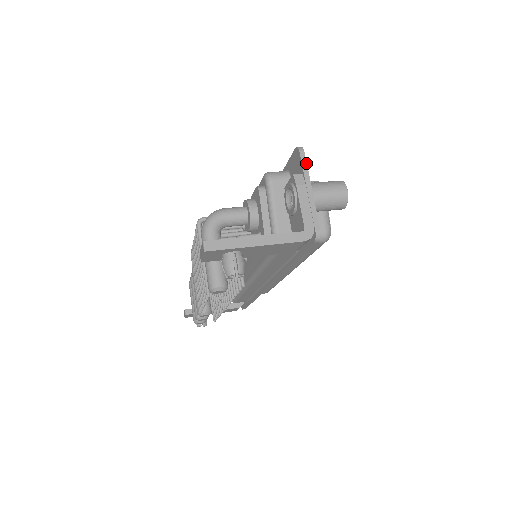
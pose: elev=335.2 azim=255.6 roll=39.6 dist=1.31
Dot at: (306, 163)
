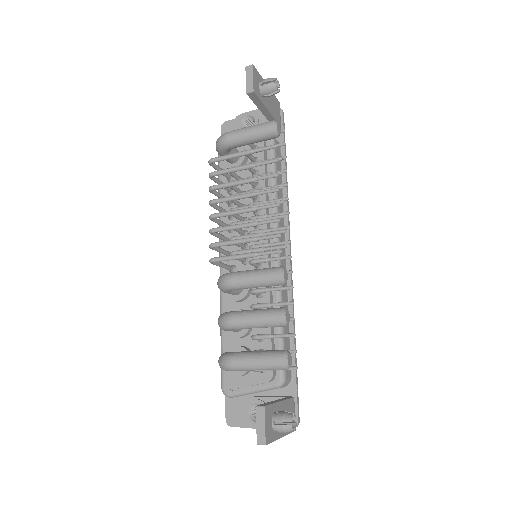
Dot at: (235, 120)
